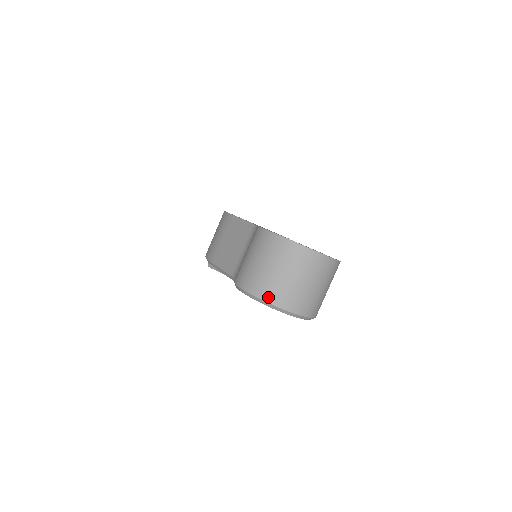
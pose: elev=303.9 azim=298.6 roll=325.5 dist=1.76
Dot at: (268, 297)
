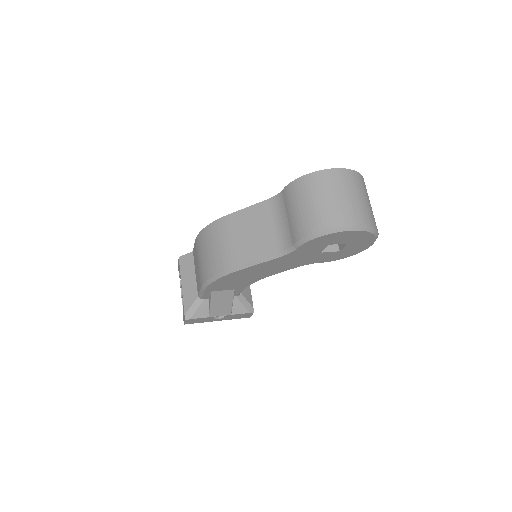
Dot at: (352, 220)
